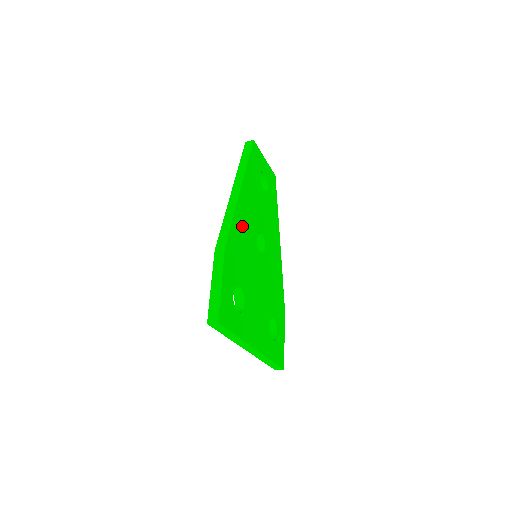
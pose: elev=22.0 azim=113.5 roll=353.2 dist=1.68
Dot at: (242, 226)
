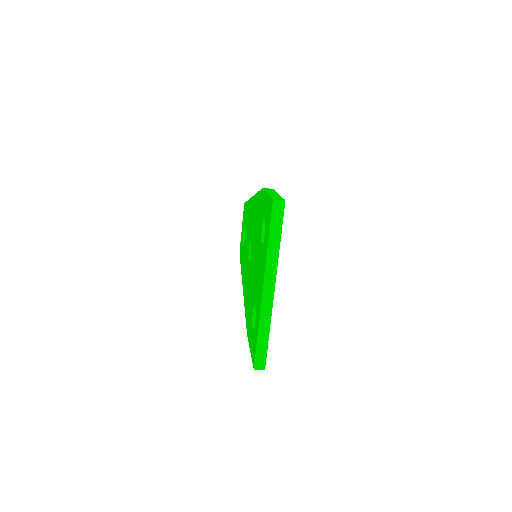
Dot at: occluded
